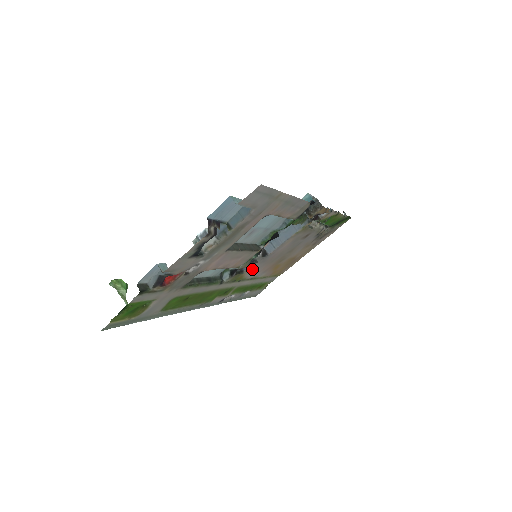
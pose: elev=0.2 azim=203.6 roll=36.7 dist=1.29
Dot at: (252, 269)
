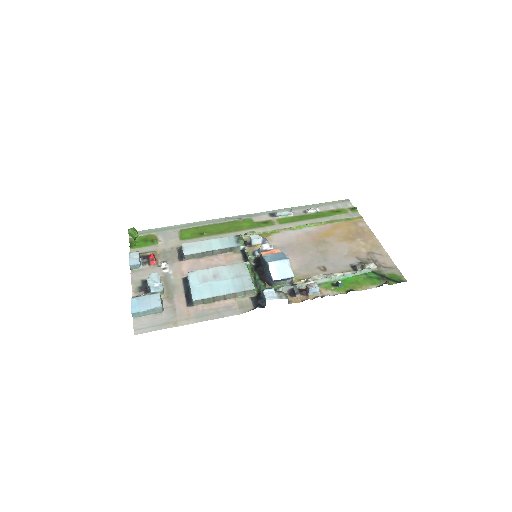
Dot at: (274, 241)
